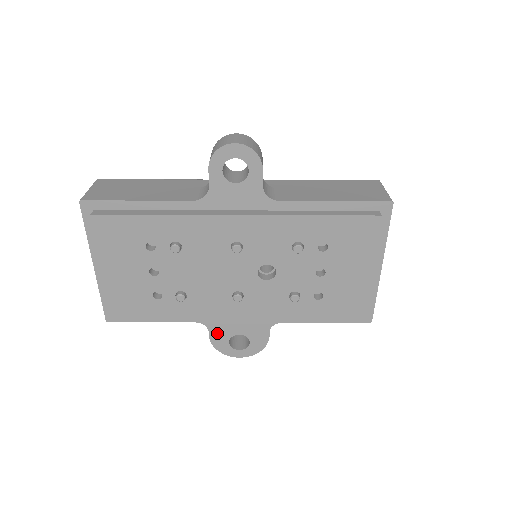
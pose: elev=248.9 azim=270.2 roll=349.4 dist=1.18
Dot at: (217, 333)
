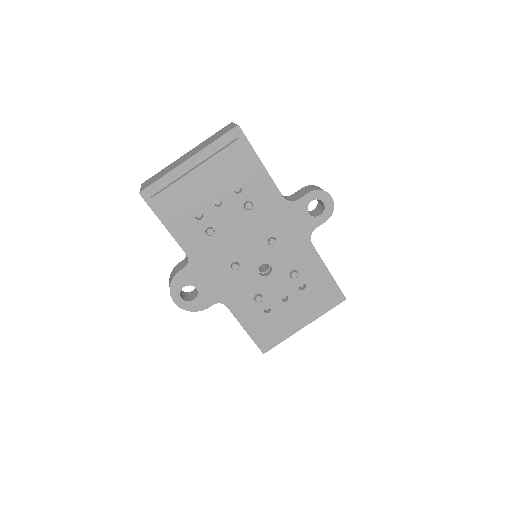
Dot at: (187, 274)
